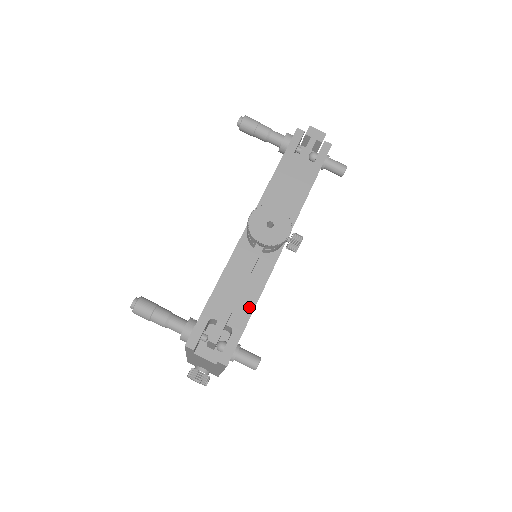
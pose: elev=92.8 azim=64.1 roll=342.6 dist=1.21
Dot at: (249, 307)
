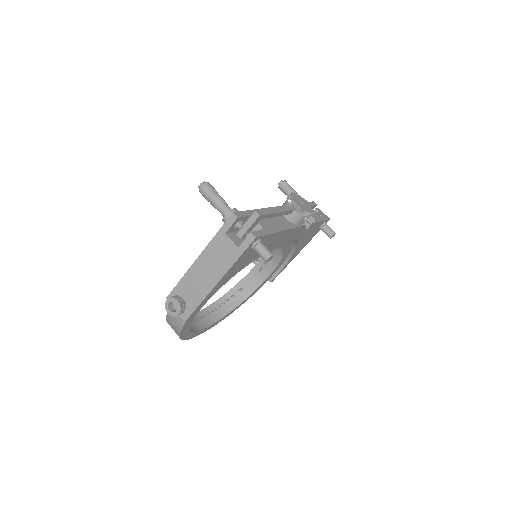
Dot at: (275, 229)
